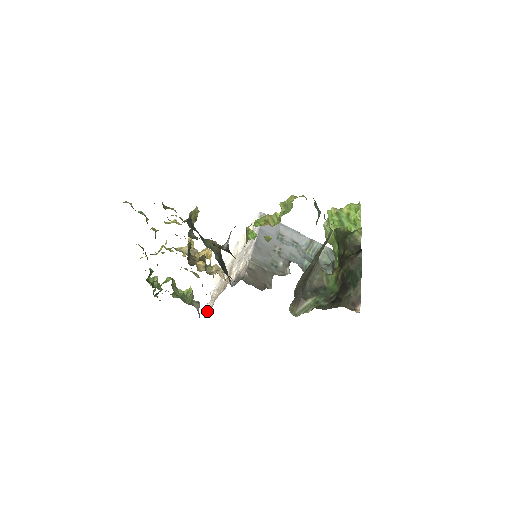
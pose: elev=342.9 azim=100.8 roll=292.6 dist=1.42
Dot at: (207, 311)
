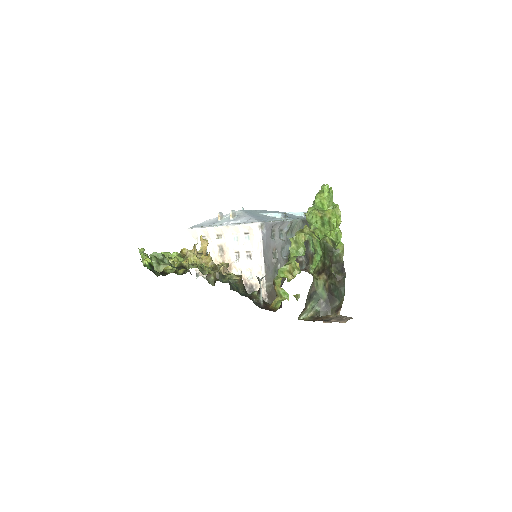
Dot at: (199, 273)
